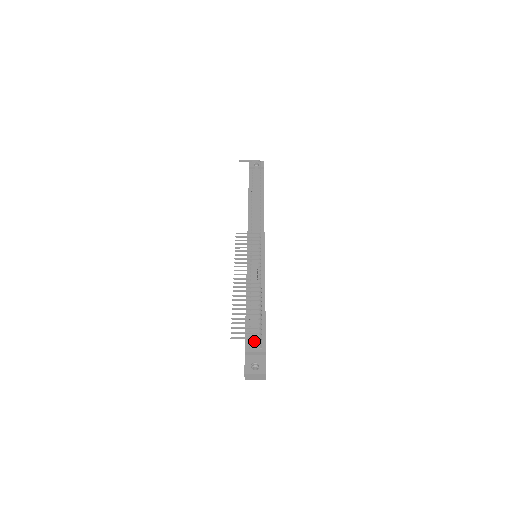
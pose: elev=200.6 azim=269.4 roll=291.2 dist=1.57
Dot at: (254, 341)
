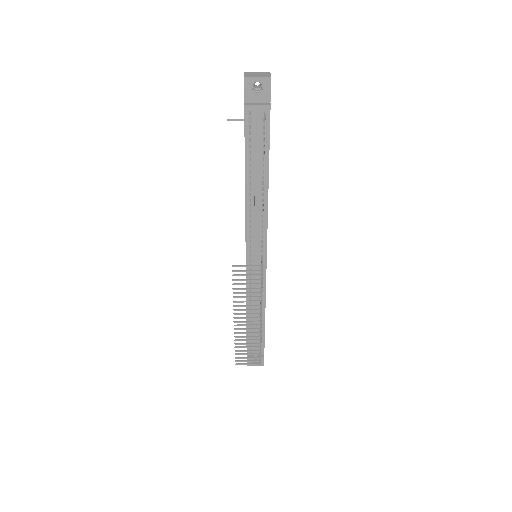
Dot at: (254, 352)
